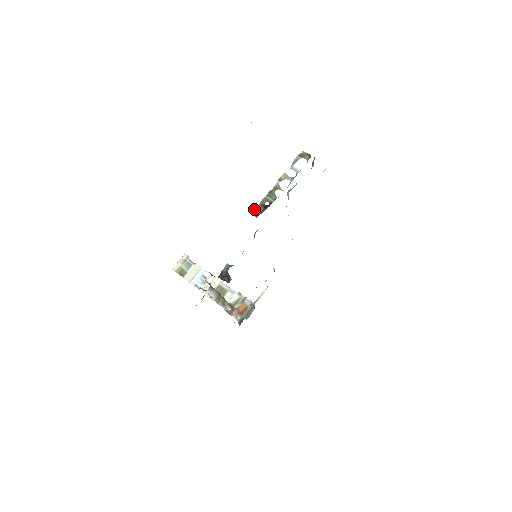
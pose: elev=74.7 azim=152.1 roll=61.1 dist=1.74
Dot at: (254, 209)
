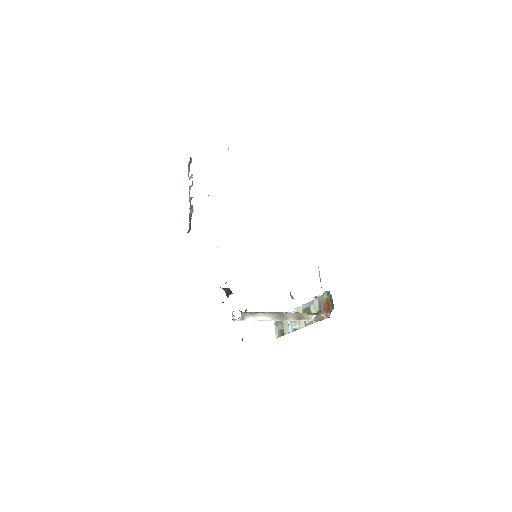
Dot at: (189, 230)
